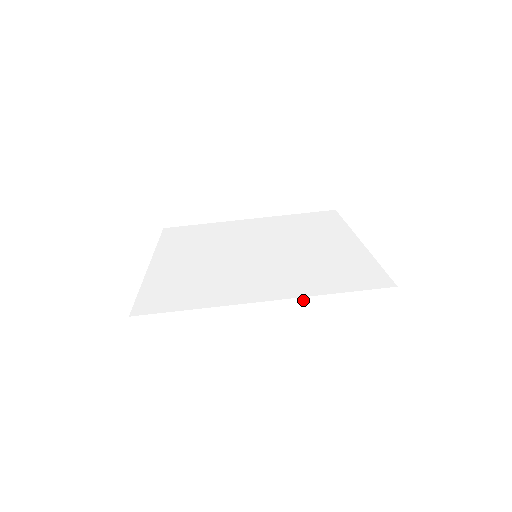
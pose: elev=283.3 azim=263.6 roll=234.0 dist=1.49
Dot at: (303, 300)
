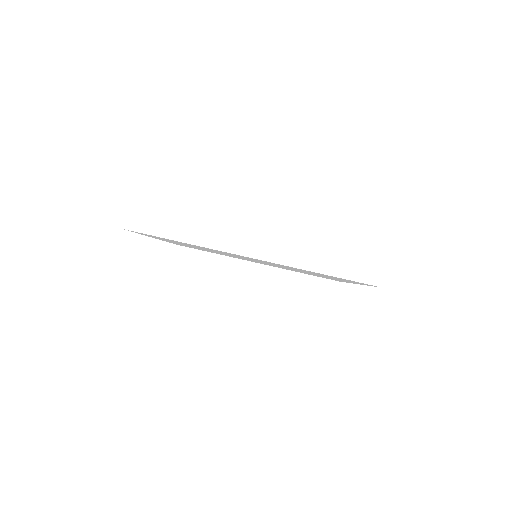
Dot at: (291, 256)
